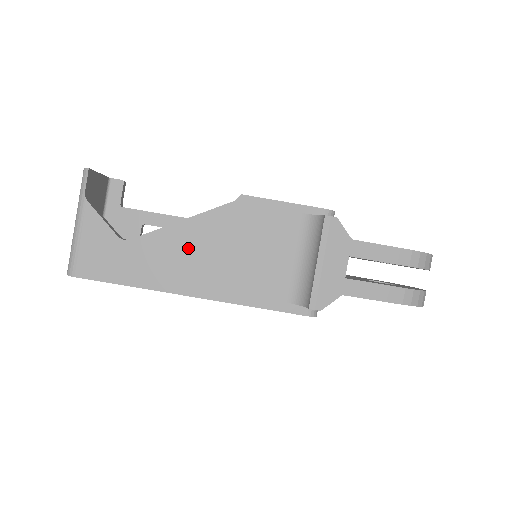
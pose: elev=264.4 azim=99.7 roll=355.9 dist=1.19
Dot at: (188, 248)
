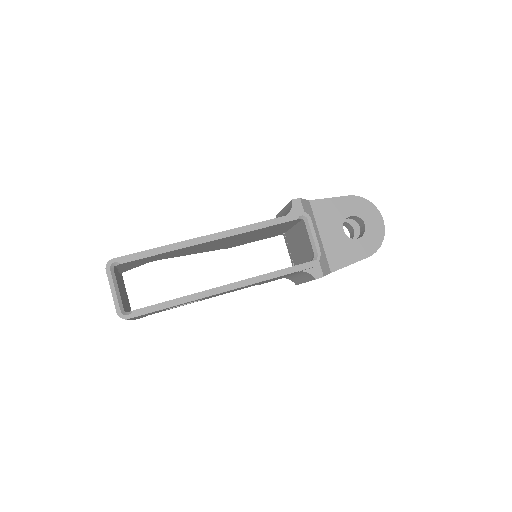
Dot at: occluded
